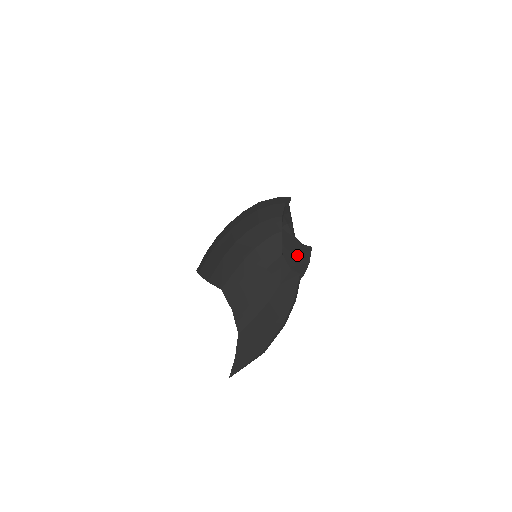
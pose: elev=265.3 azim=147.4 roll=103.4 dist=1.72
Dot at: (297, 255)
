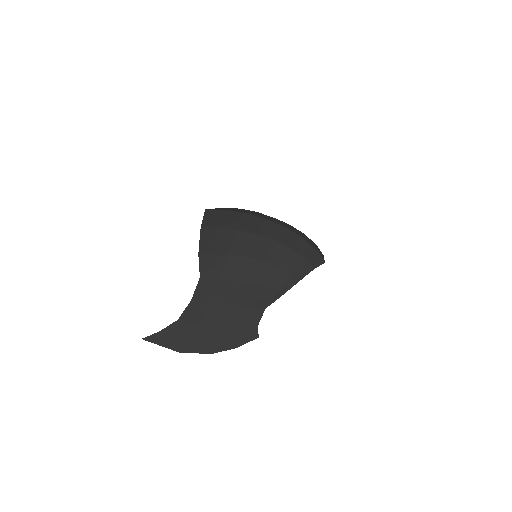
Dot at: occluded
